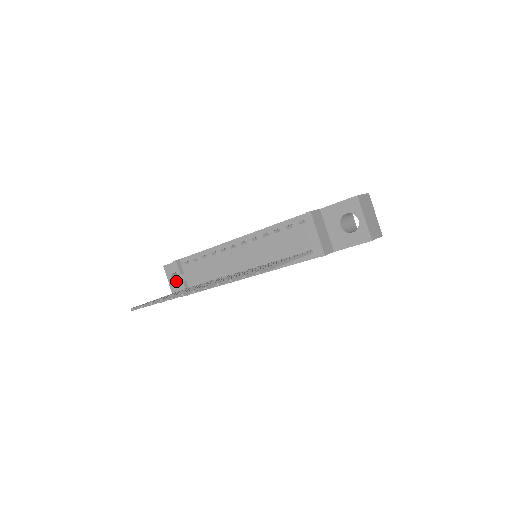
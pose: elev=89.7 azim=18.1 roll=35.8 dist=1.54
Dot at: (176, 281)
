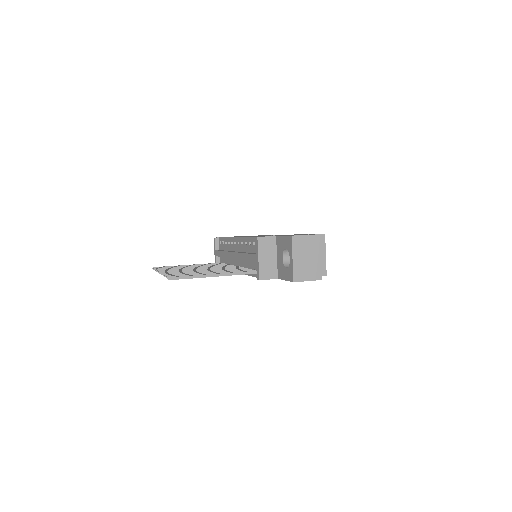
Dot at: occluded
